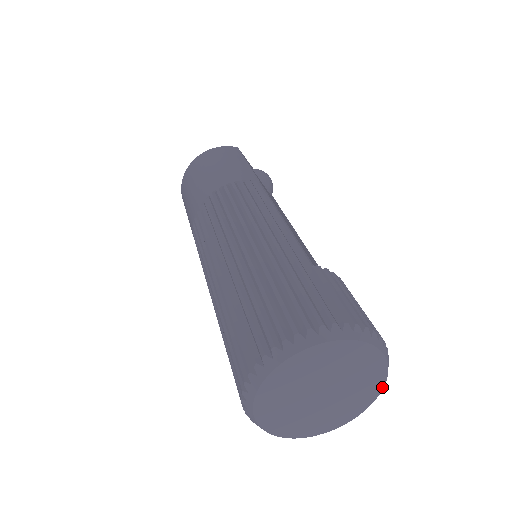
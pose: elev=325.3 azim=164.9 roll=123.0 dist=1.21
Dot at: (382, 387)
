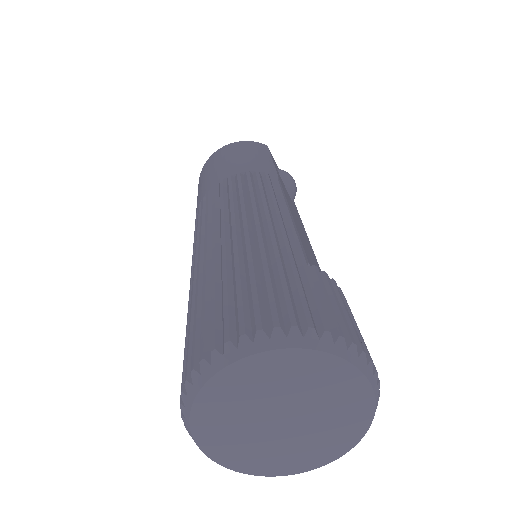
Dot at: (365, 431)
